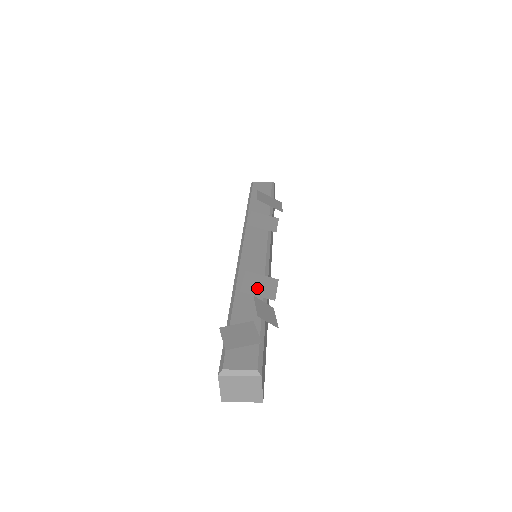
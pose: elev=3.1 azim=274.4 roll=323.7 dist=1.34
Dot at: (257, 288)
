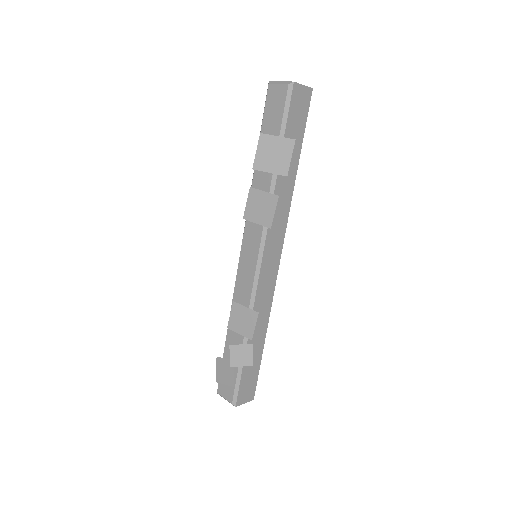
Dot at: (240, 324)
